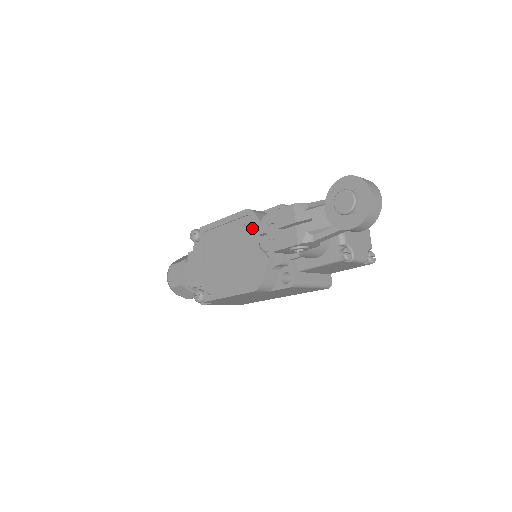
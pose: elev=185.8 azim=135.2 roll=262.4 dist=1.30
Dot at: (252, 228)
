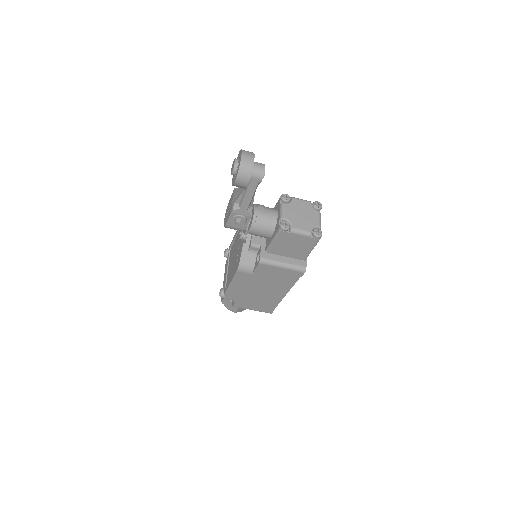
Dot at: occluded
